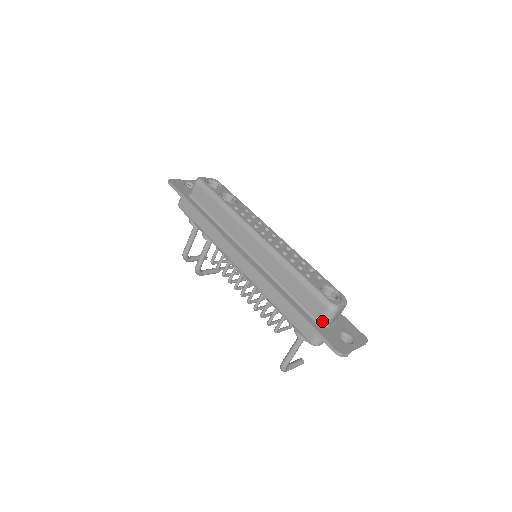
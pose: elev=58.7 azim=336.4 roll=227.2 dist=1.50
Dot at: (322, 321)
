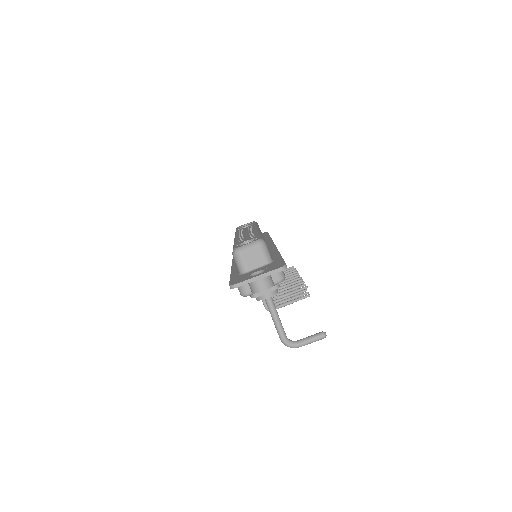
Dot at: (239, 270)
